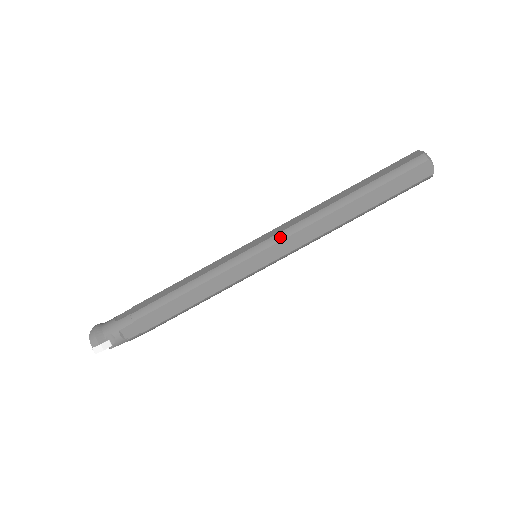
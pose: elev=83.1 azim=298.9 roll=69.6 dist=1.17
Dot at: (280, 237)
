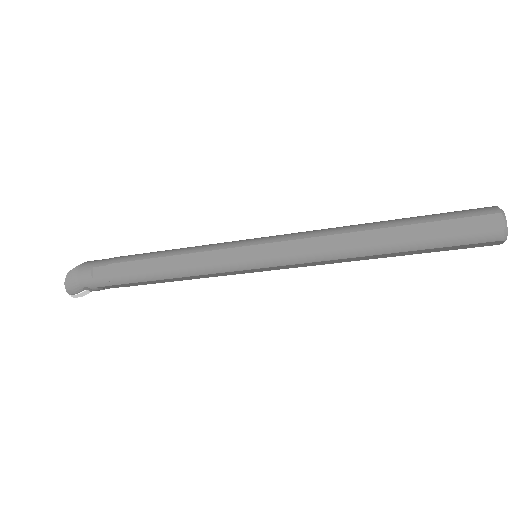
Dot at: (288, 262)
